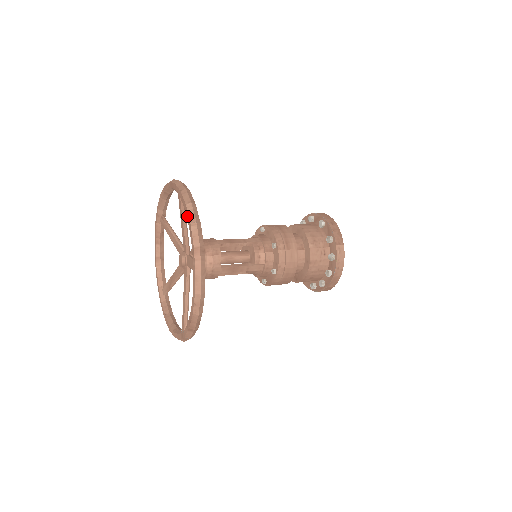
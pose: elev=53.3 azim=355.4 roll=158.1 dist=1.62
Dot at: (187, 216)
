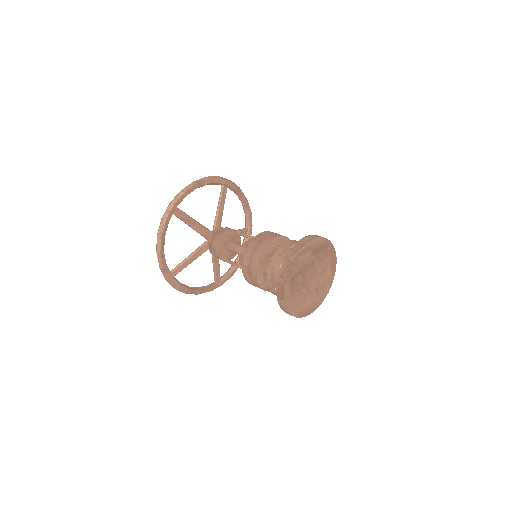
Dot at: occluded
